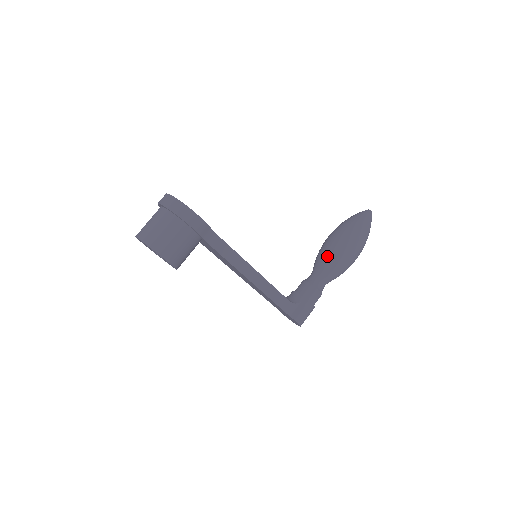
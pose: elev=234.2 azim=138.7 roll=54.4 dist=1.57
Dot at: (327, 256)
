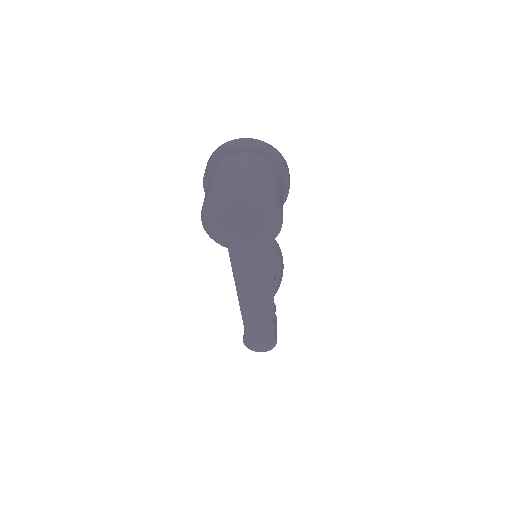
Dot at: occluded
